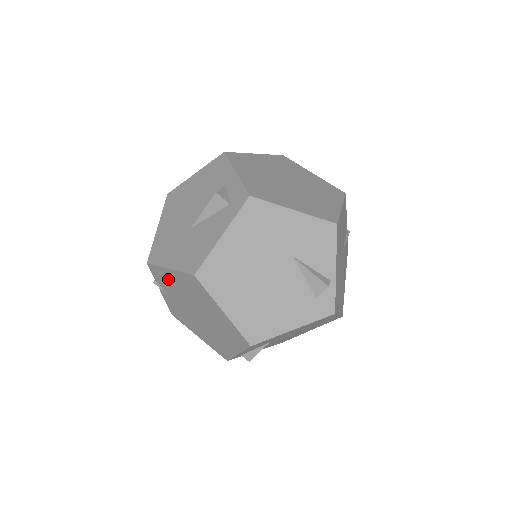
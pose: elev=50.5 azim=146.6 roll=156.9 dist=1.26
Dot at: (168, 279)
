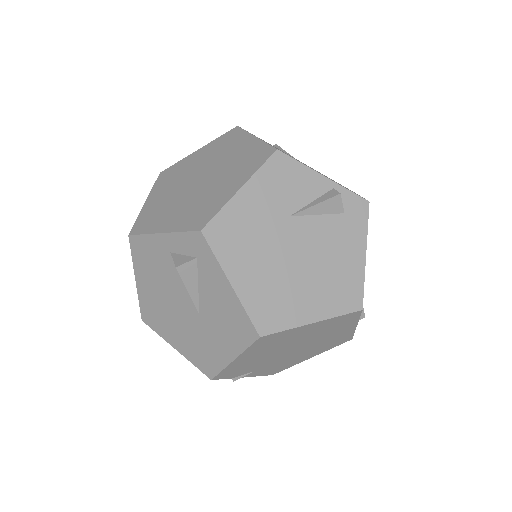
Dot at: (242, 365)
